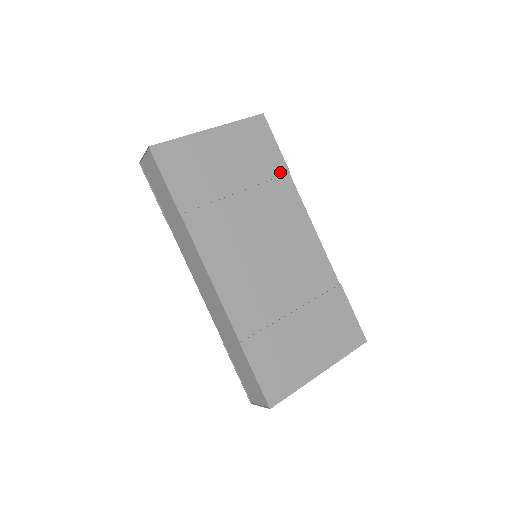
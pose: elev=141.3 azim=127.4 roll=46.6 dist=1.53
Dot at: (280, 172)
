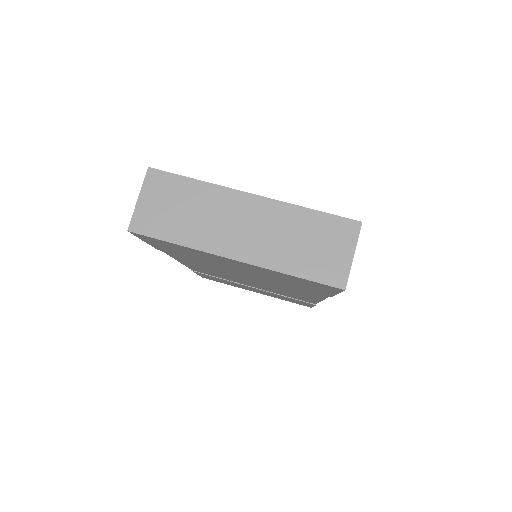
Dot at: occluded
